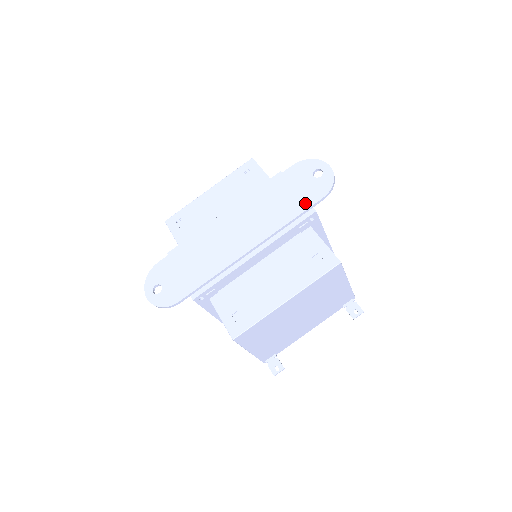
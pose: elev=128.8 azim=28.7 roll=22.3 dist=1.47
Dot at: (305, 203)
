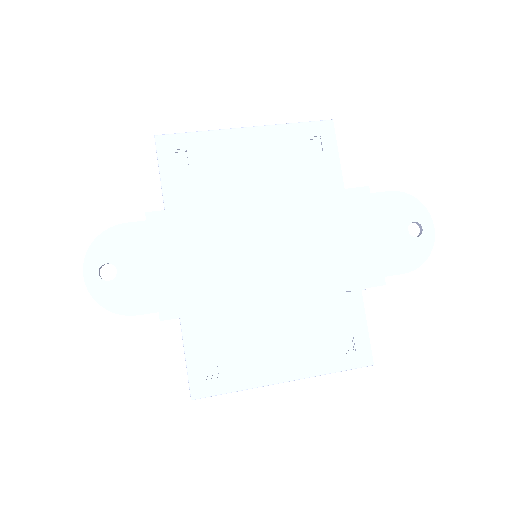
Dot at: (380, 266)
